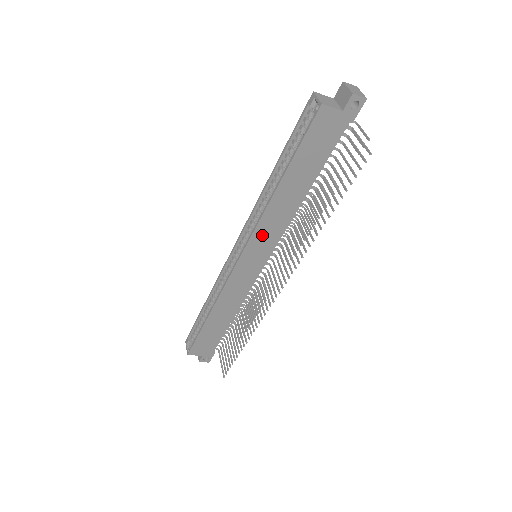
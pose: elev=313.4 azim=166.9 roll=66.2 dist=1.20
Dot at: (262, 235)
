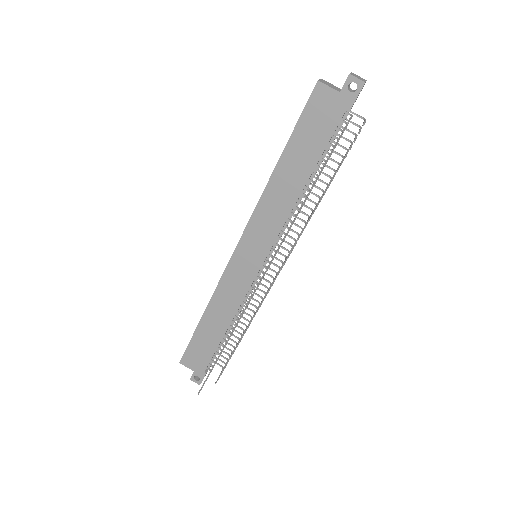
Dot at: (259, 225)
